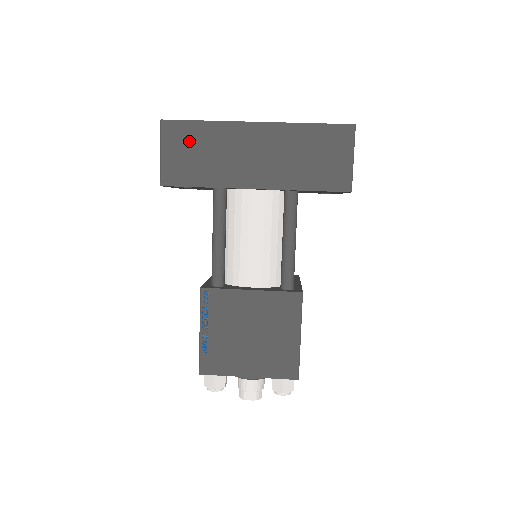
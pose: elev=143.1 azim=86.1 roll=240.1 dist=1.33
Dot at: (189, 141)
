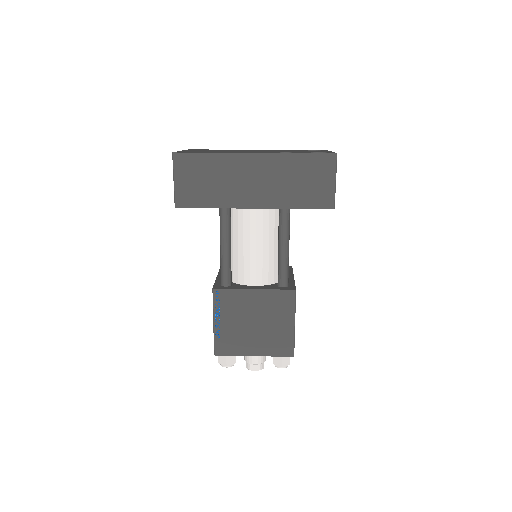
Dot at: (198, 170)
